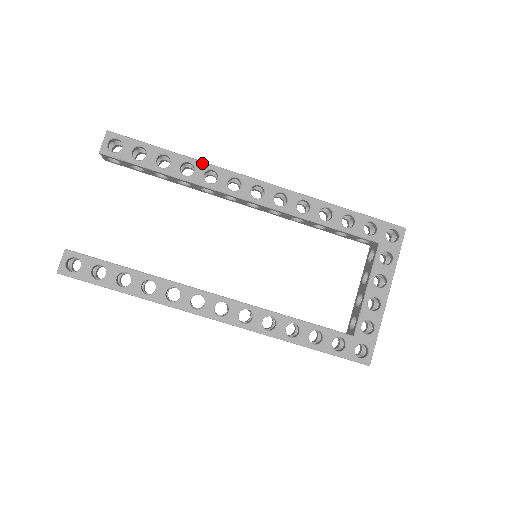
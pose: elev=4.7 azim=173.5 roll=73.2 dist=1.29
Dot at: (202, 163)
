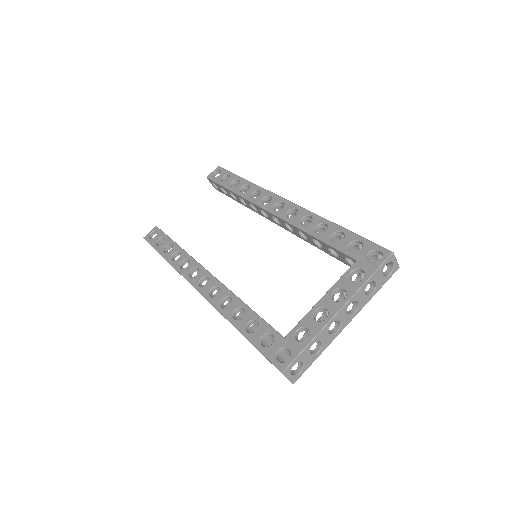
Dot at: (256, 185)
